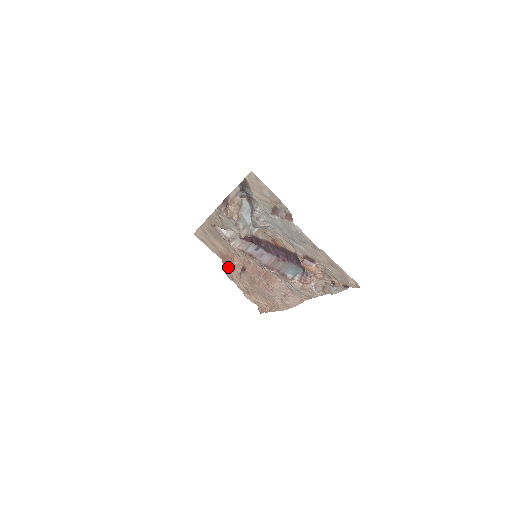
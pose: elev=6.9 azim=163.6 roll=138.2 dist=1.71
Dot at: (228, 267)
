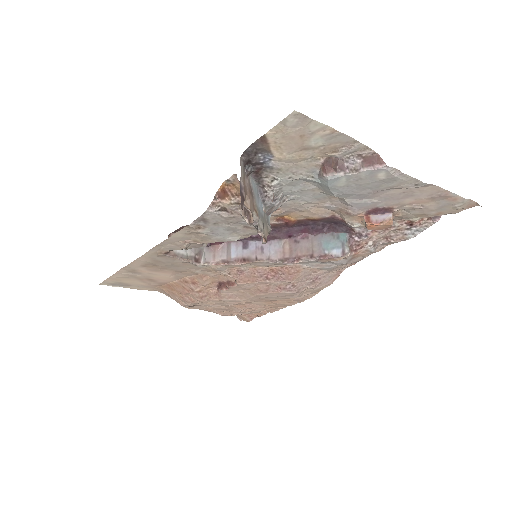
Dot at: (190, 296)
